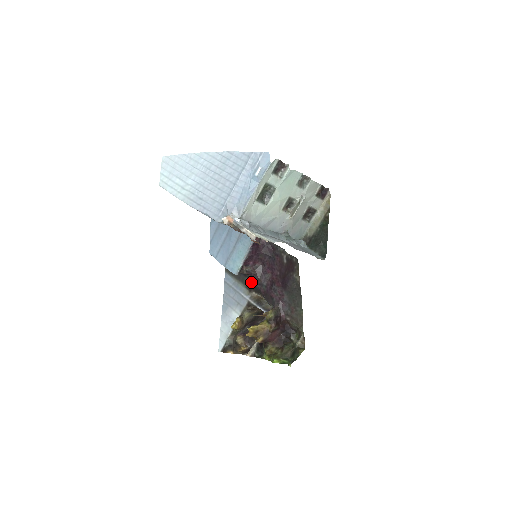
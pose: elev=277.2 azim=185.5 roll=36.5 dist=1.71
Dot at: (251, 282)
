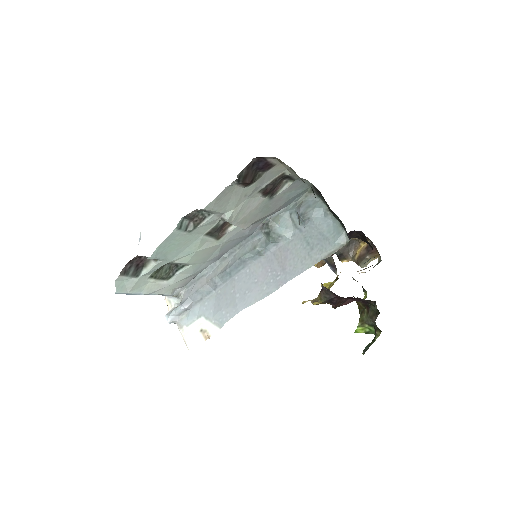
Dot at: occluded
